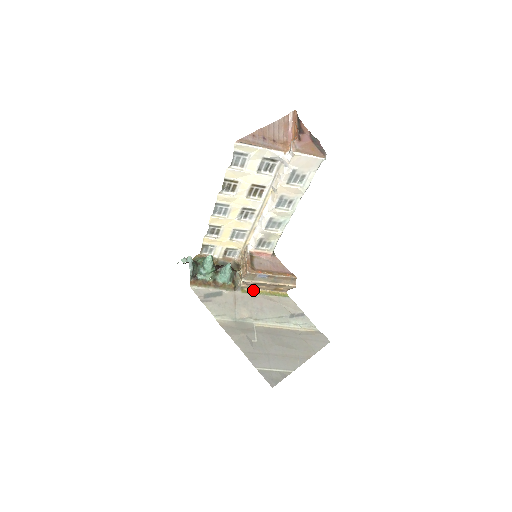
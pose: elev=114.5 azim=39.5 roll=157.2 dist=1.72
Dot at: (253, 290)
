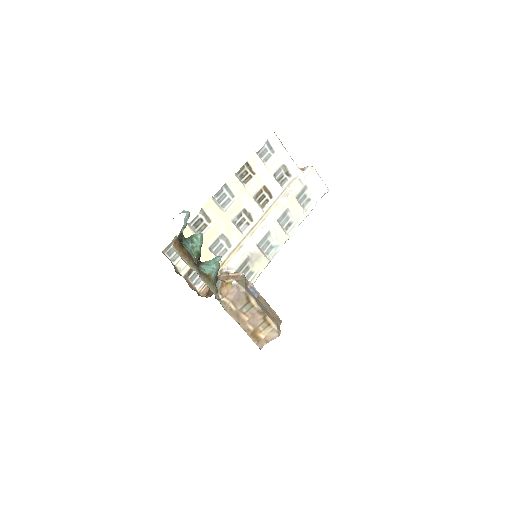
Dot at: (231, 316)
